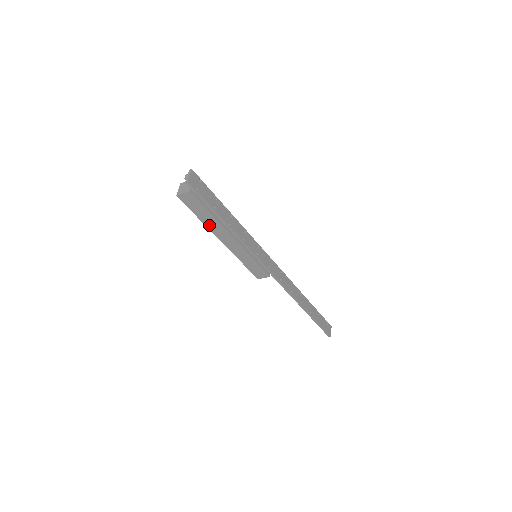
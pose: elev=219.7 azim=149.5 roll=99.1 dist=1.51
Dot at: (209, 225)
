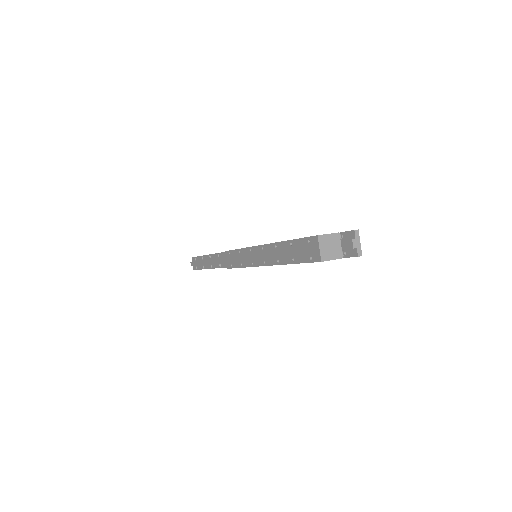
Dot at: occluded
